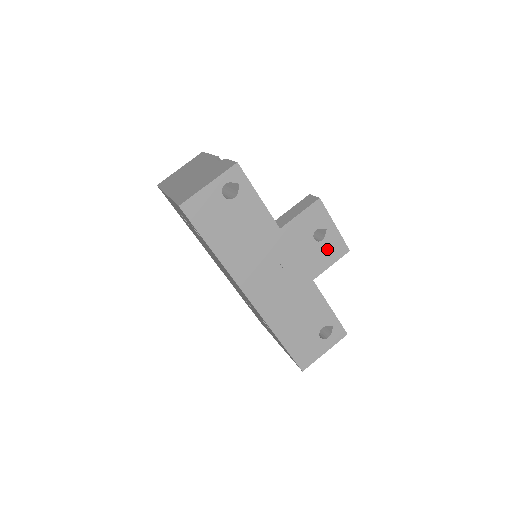
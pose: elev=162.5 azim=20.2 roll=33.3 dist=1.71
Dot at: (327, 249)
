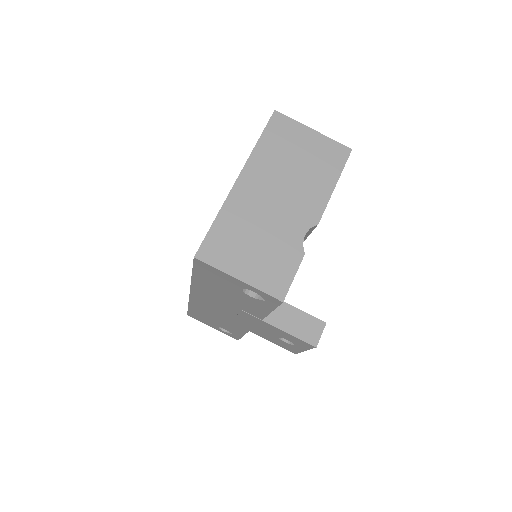
Dot at: (281, 343)
